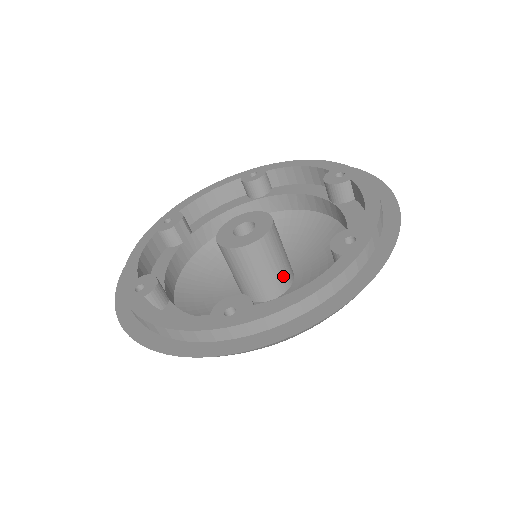
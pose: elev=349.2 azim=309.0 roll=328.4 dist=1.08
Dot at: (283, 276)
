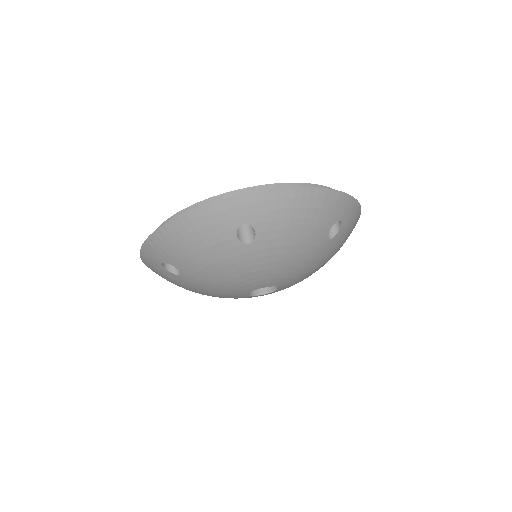
Dot at: occluded
